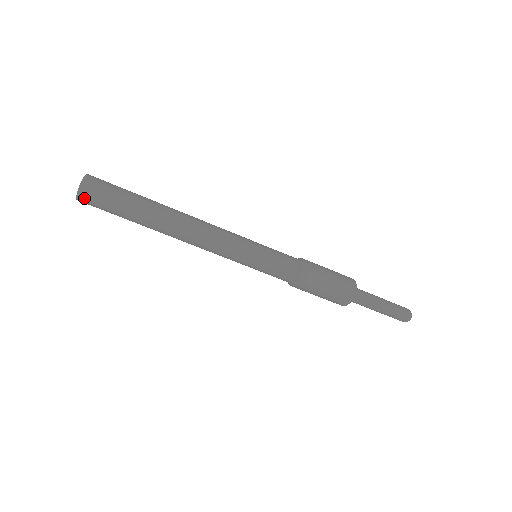
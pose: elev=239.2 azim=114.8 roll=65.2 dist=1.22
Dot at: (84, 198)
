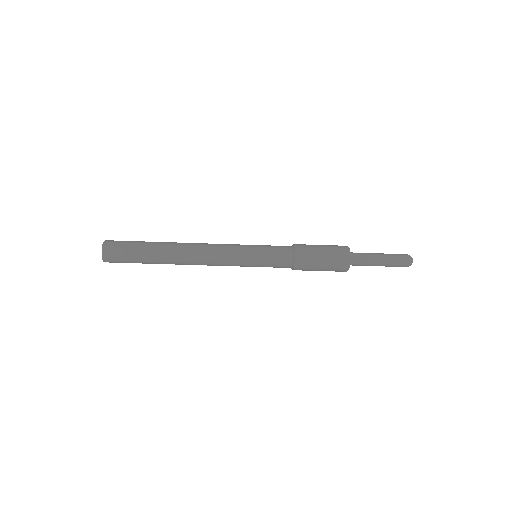
Dot at: (108, 256)
